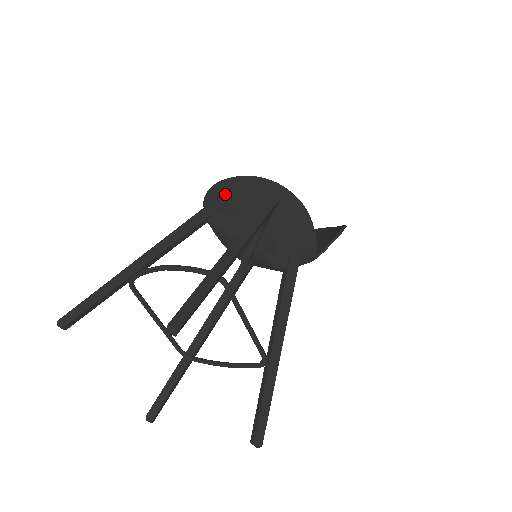
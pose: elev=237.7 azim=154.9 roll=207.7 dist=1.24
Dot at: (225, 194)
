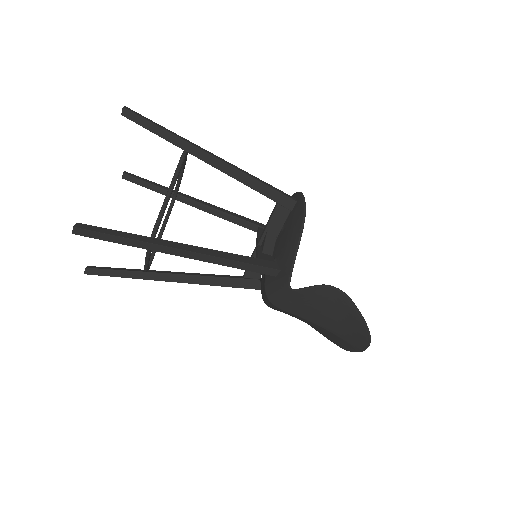
Dot at: occluded
